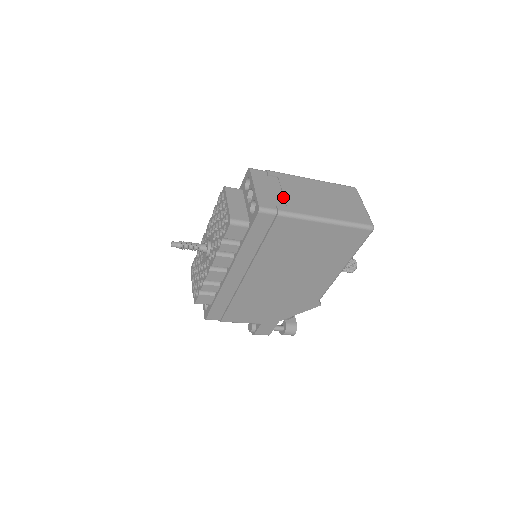
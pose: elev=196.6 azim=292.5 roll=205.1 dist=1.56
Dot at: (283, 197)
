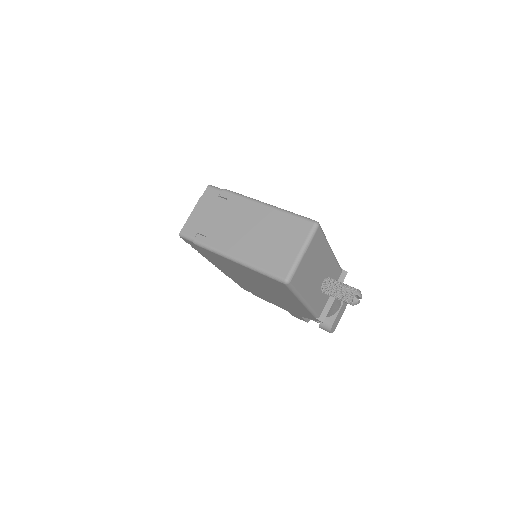
Dot at: (212, 225)
